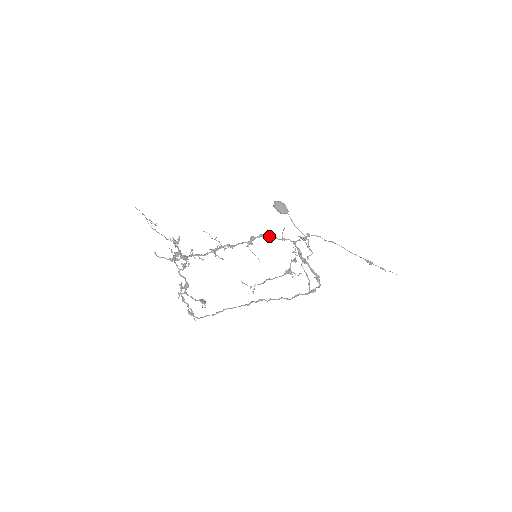
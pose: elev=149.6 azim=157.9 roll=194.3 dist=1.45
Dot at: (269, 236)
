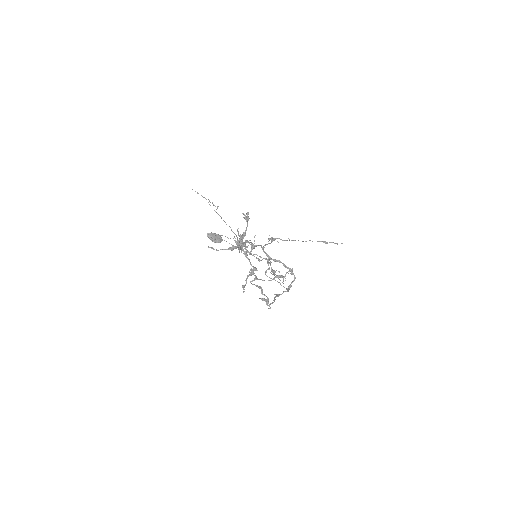
Dot at: (250, 242)
